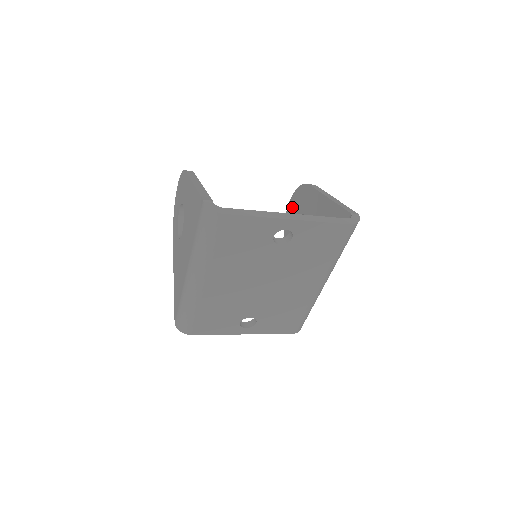
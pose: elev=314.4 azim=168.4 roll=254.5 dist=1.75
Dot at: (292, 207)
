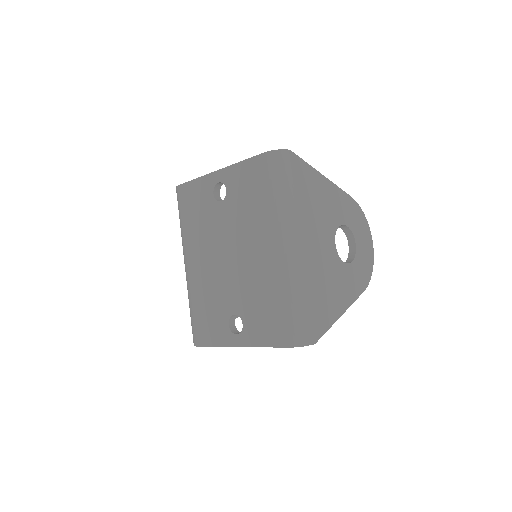
Dot at: occluded
